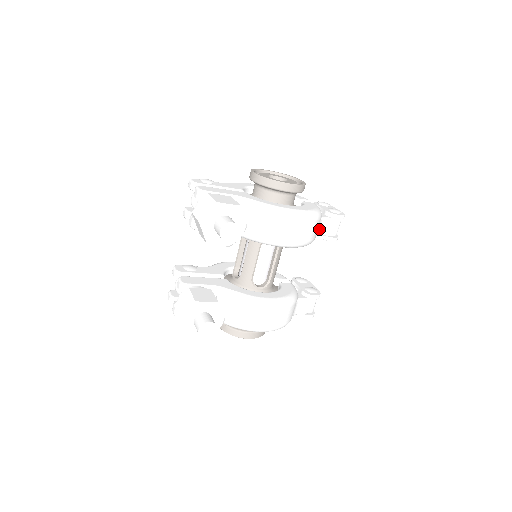
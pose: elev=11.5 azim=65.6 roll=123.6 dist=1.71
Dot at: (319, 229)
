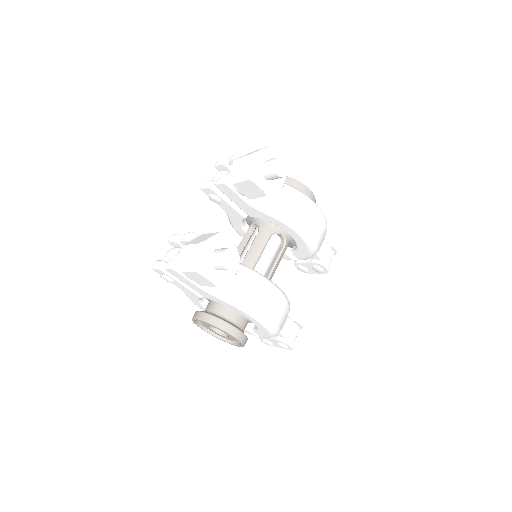
Dot at: (320, 247)
